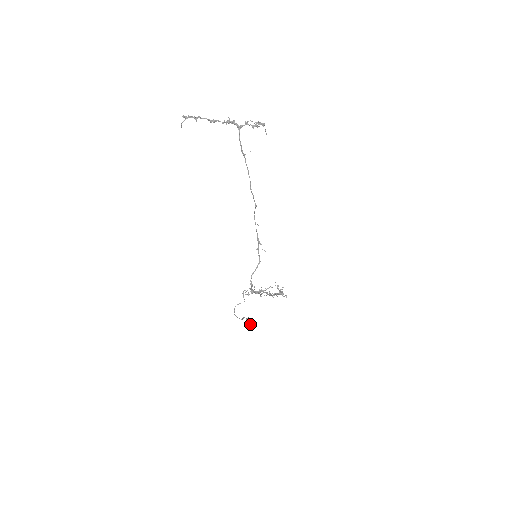
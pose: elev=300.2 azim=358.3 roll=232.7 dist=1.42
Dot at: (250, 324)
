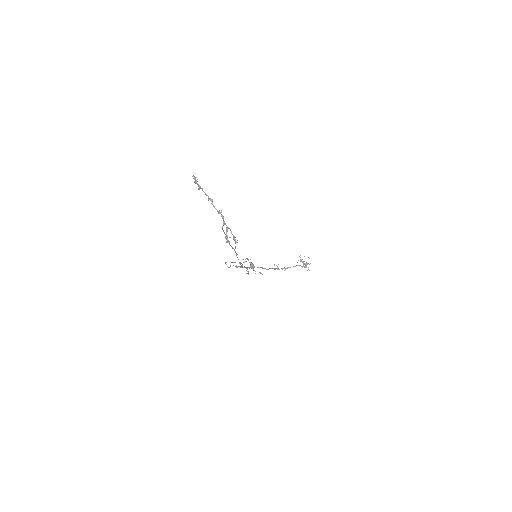
Dot at: occluded
